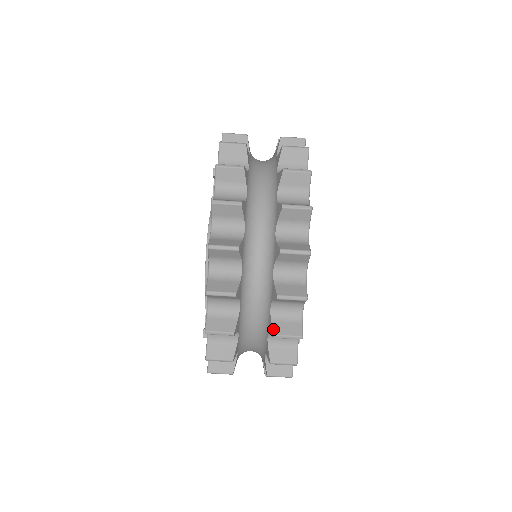
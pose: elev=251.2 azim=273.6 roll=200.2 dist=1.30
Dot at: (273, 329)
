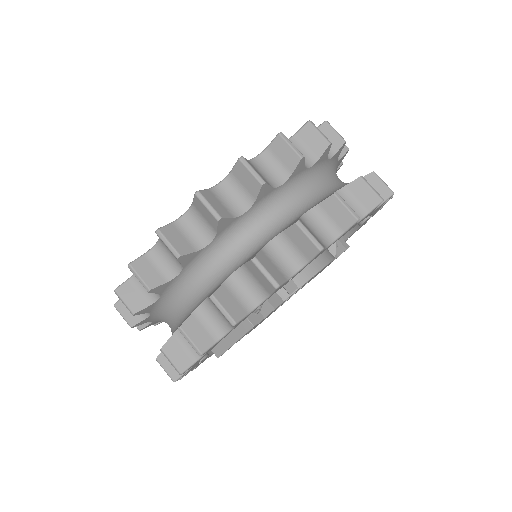
Dot at: (300, 219)
